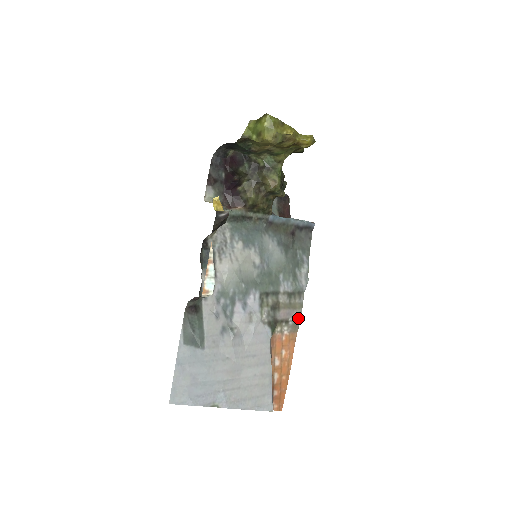
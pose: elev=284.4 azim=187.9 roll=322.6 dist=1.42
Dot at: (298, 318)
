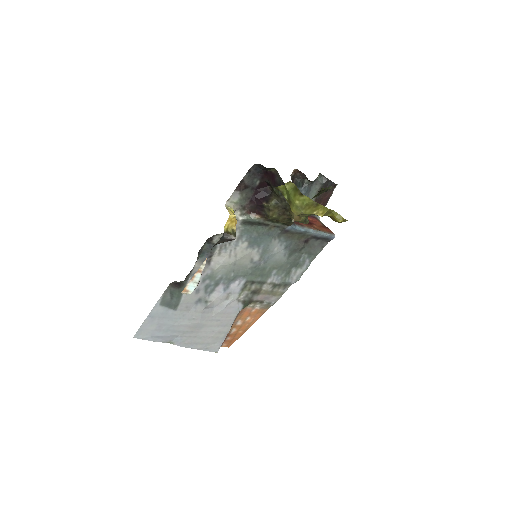
Dot at: (274, 301)
